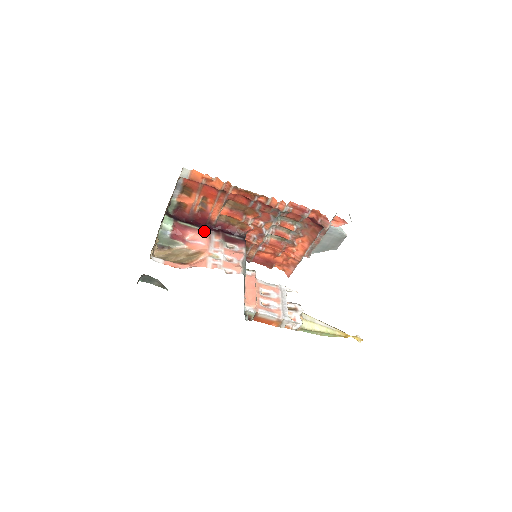
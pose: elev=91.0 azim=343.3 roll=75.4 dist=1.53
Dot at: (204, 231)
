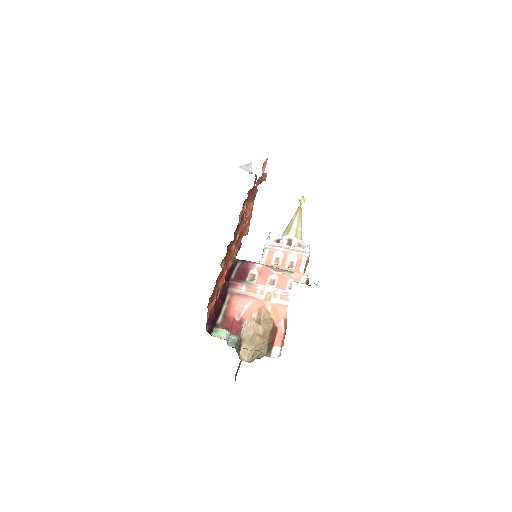
Dot at: (229, 299)
